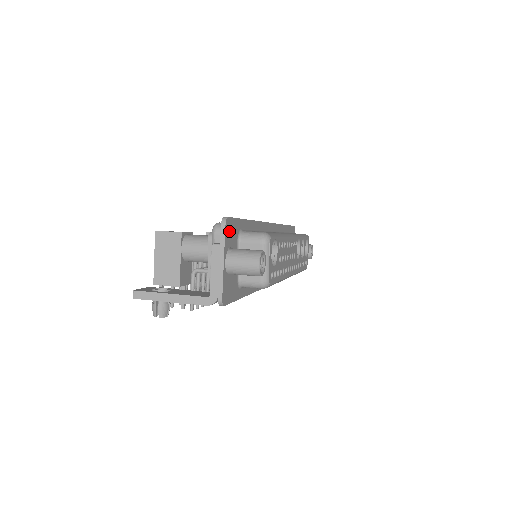
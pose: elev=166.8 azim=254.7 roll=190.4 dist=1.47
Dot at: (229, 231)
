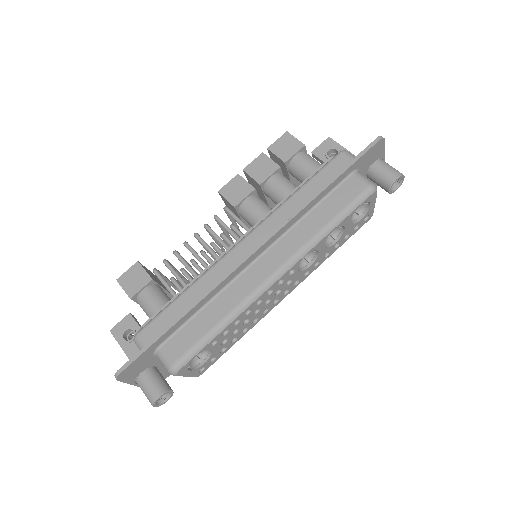
Dot at: (130, 373)
